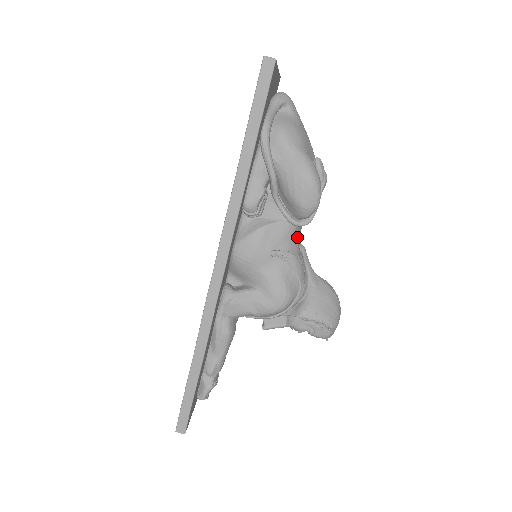
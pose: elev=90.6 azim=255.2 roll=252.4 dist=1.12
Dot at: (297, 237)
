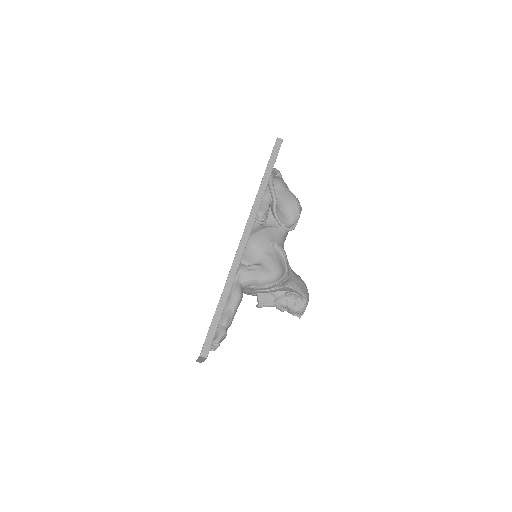
Dot at: occluded
